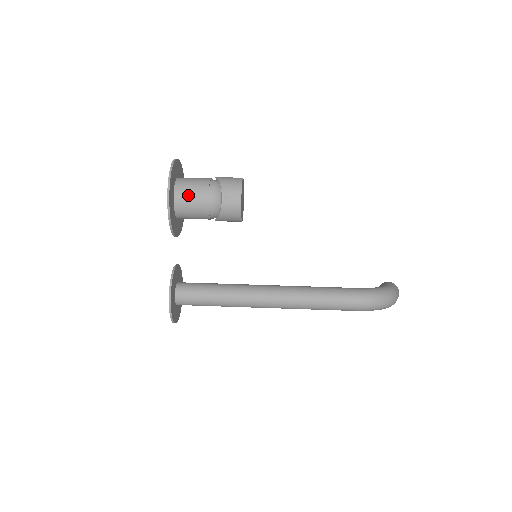
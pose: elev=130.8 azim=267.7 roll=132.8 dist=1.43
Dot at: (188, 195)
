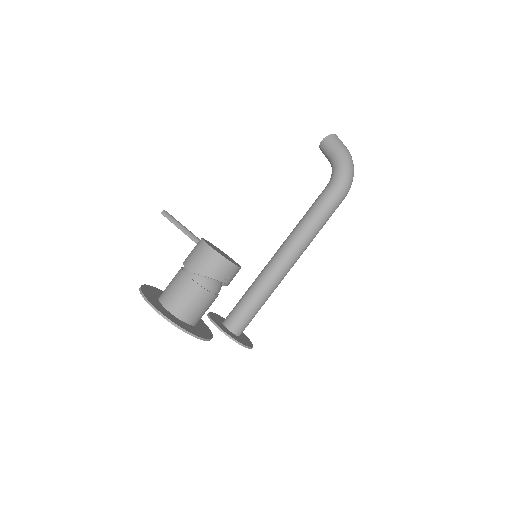
Dot at: (199, 312)
